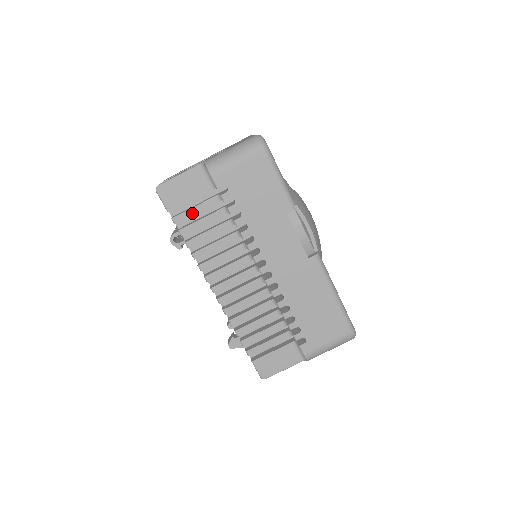
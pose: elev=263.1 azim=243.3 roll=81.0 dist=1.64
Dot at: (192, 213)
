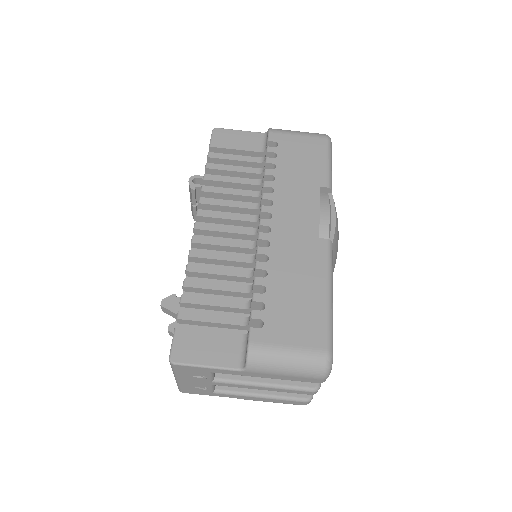
Dot at: (229, 158)
